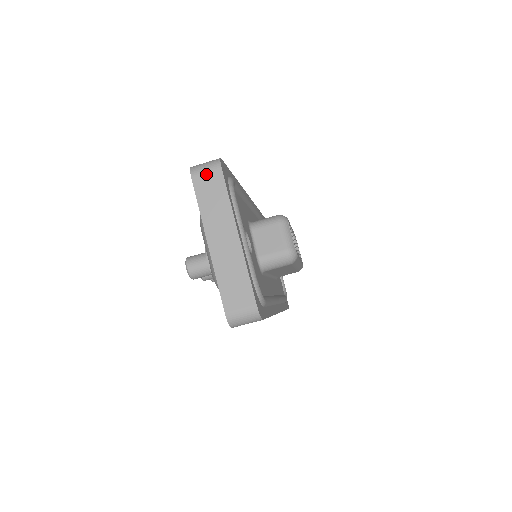
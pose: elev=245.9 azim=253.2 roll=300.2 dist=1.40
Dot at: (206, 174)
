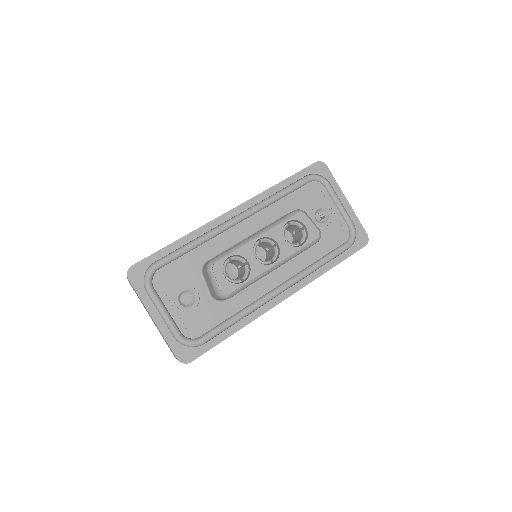
Dot at: occluded
